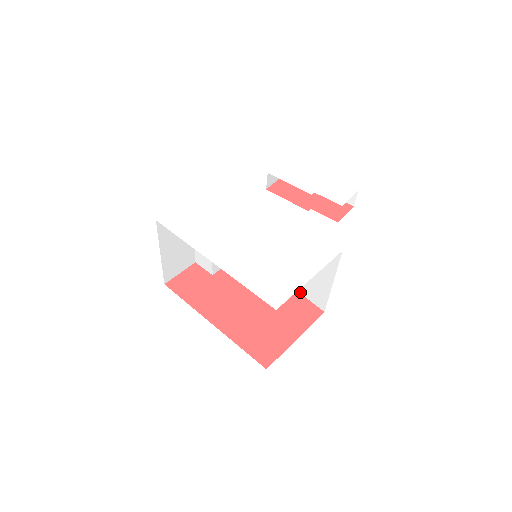
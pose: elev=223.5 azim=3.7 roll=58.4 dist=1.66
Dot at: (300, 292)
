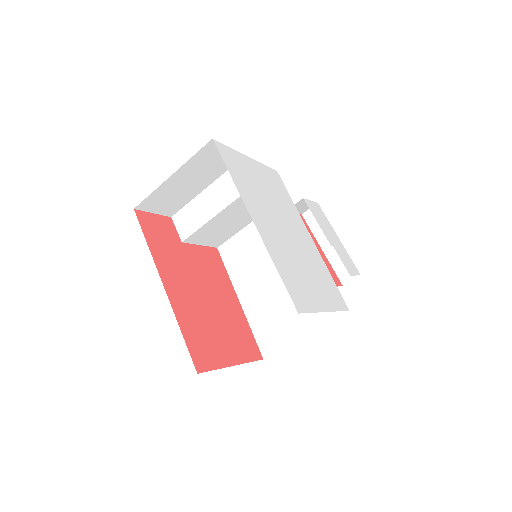
Dot at: (251, 324)
